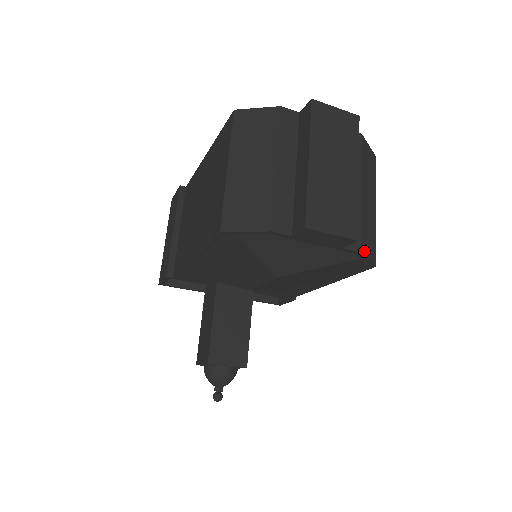
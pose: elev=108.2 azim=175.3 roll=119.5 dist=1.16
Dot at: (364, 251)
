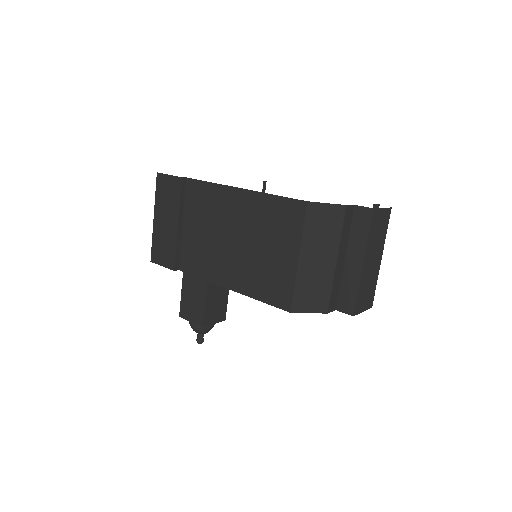
Dot at: occluded
